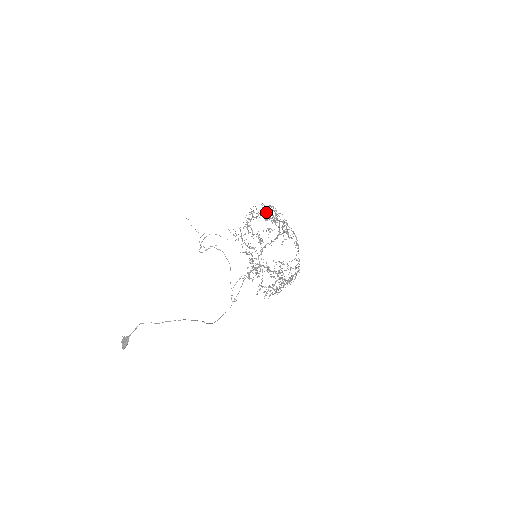
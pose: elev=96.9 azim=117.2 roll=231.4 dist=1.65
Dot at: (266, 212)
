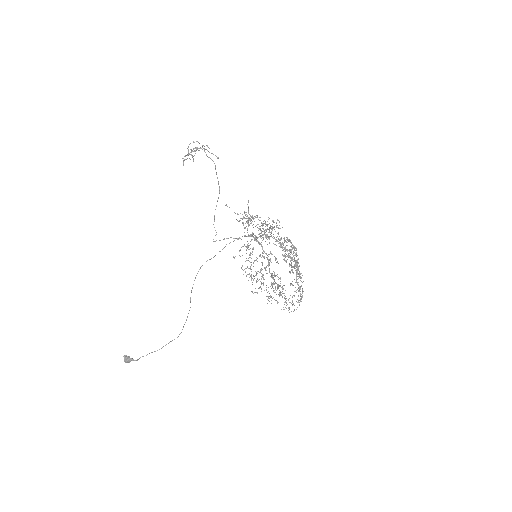
Dot at: occluded
